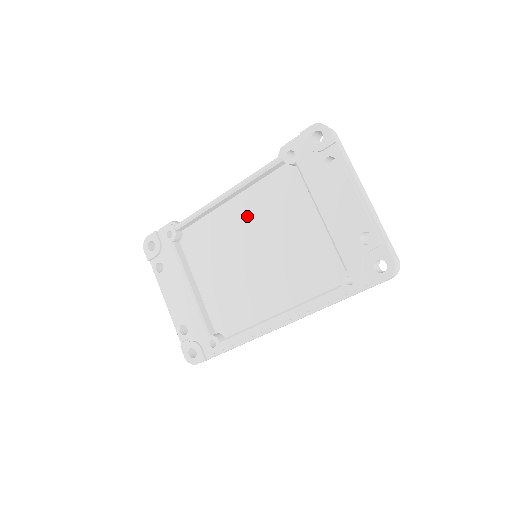
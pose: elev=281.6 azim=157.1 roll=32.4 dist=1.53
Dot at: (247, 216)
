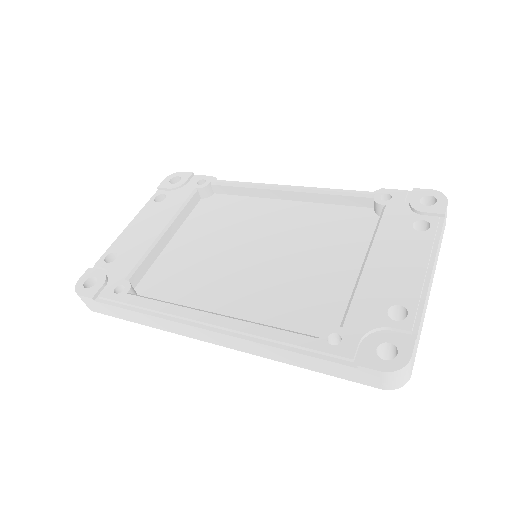
Dot at: (286, 221)
